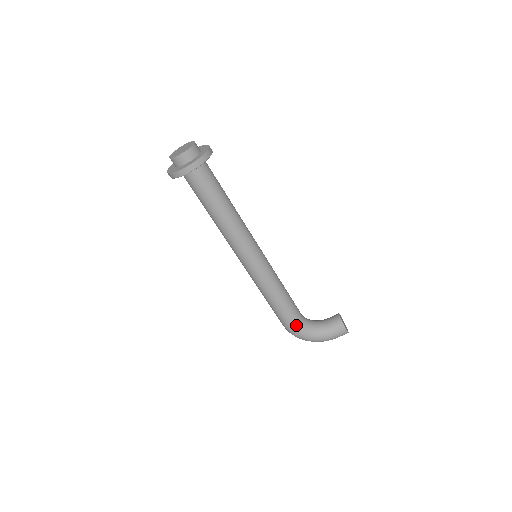
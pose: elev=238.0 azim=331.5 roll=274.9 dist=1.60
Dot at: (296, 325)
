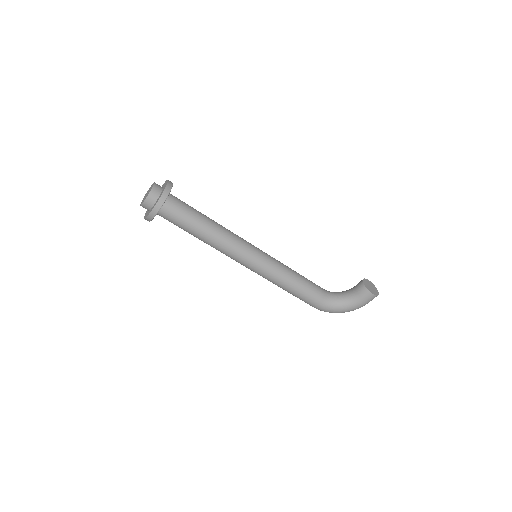
Dot at: (321, 303)
